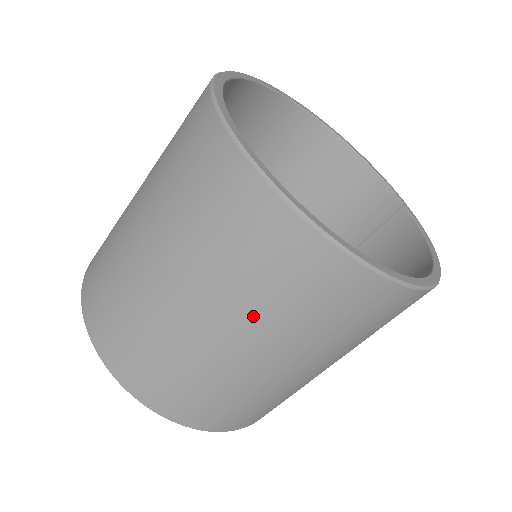
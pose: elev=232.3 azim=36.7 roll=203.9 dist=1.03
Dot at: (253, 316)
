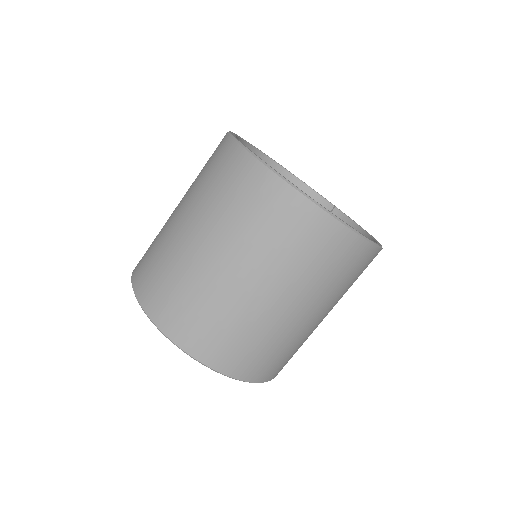
Dot at: (299, 282)
